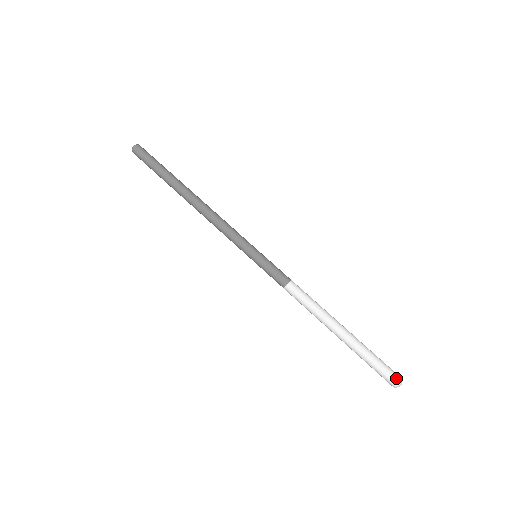
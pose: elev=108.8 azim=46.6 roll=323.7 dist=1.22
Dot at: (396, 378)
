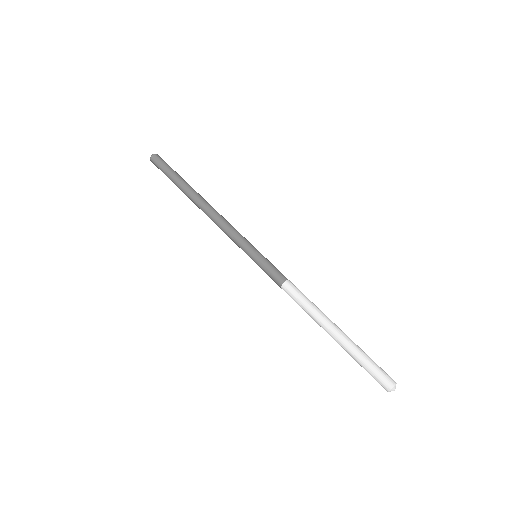
Dot at: (390, 380)
